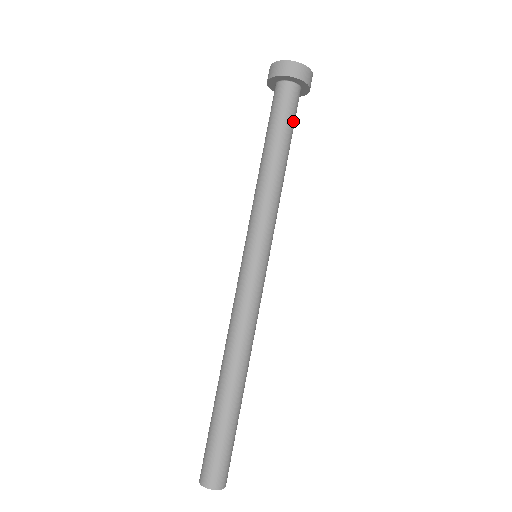
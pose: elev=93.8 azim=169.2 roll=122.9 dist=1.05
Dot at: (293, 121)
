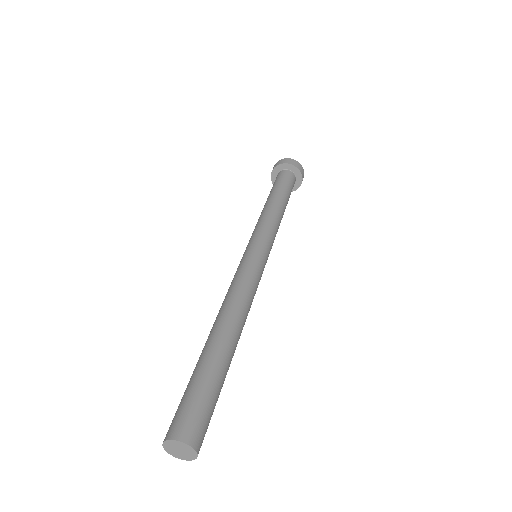
Dot at: (288, 186)
